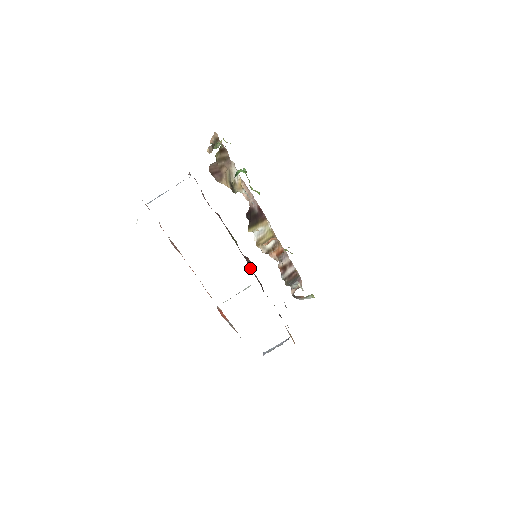
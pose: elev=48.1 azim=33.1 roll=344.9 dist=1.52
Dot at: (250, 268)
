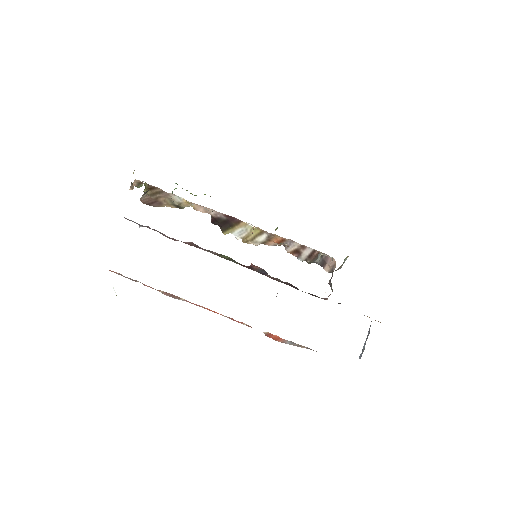
Dot at: occluded
